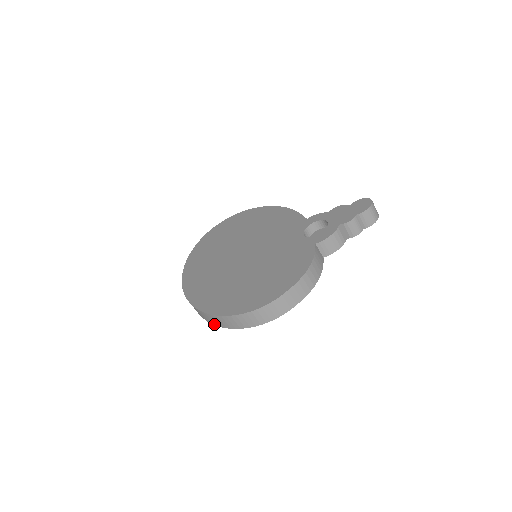
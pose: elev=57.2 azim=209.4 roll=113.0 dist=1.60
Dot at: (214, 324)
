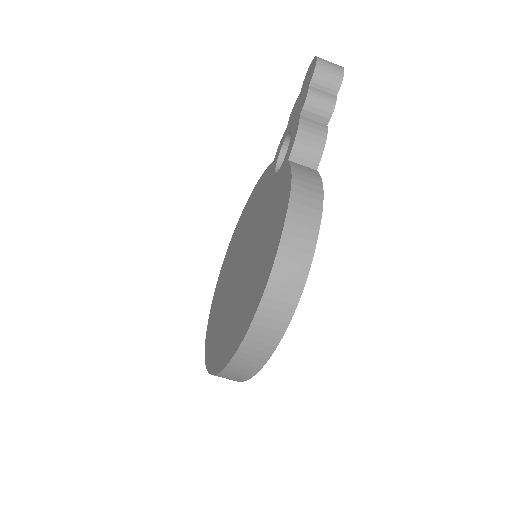
Dot at: (251, 375)
